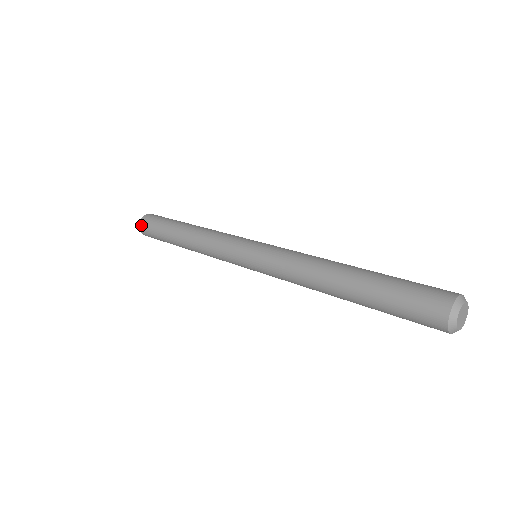
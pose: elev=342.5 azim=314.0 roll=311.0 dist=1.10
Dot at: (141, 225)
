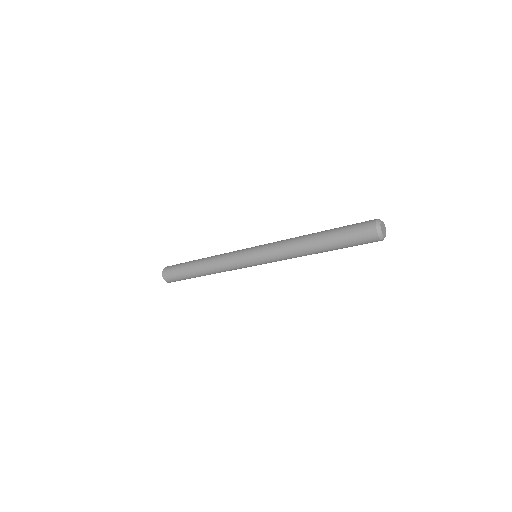
Dot at: (164, 271)
